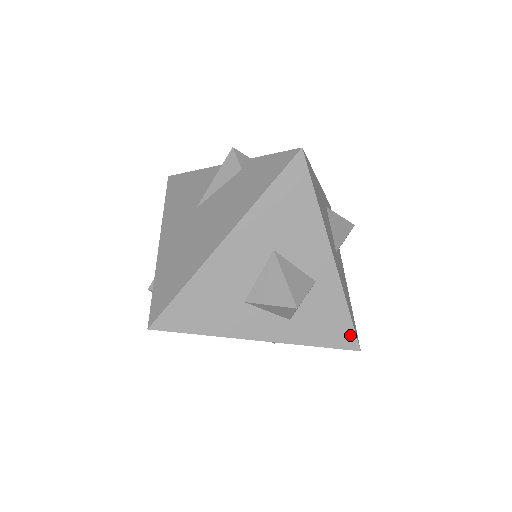
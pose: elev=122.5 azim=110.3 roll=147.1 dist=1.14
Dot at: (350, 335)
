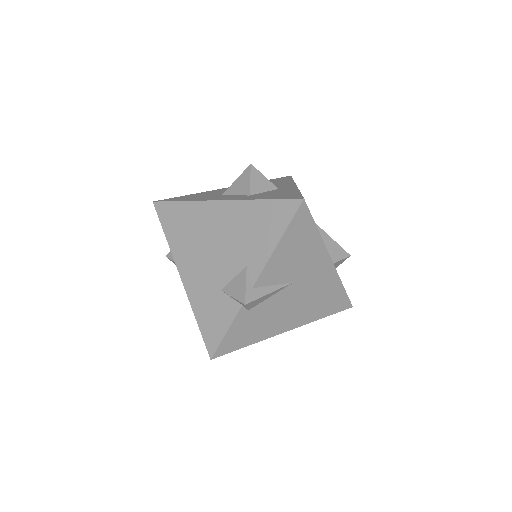
Dot at: (297, 196)
